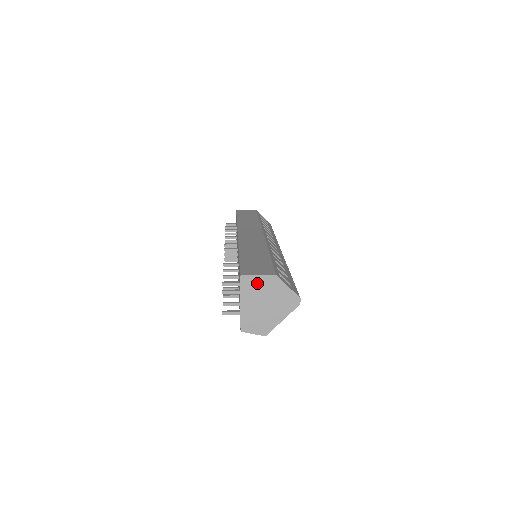
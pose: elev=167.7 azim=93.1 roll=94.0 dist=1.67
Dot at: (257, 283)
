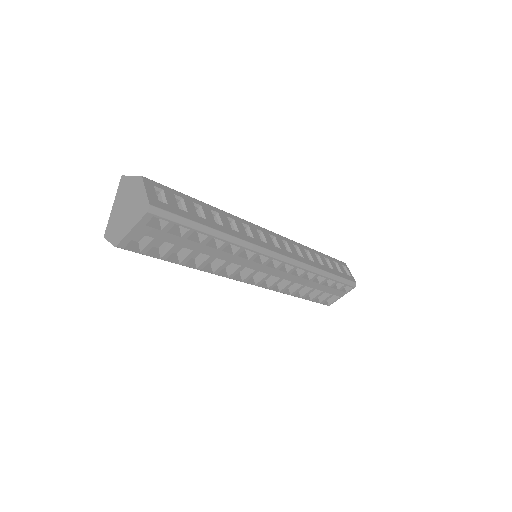
Dot at: (128, 184)
